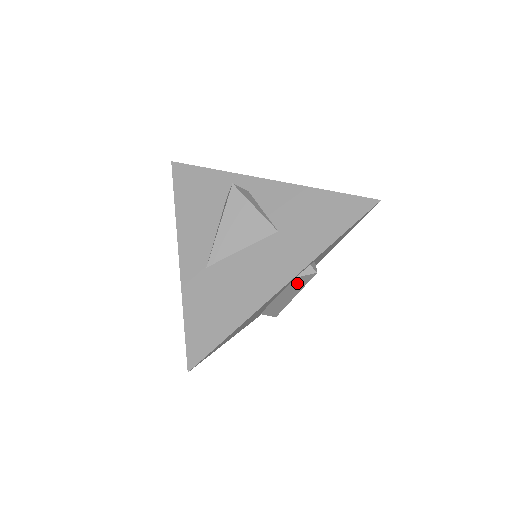
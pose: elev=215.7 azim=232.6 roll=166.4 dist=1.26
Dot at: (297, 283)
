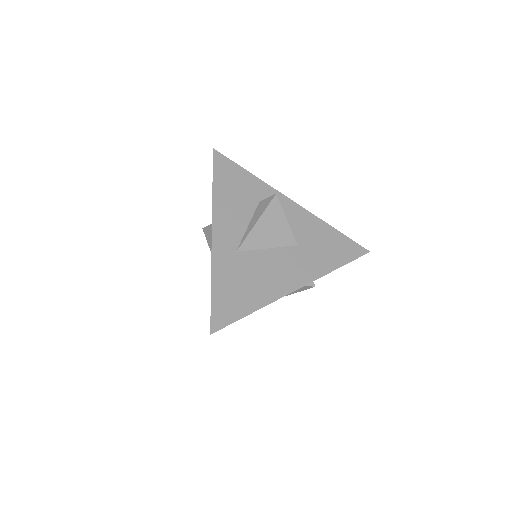
Dot at: occluded
